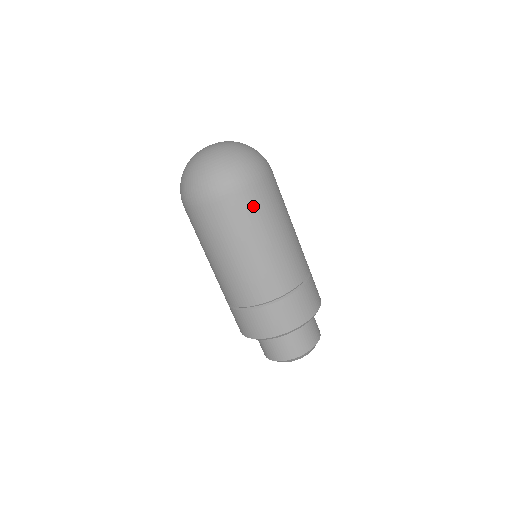
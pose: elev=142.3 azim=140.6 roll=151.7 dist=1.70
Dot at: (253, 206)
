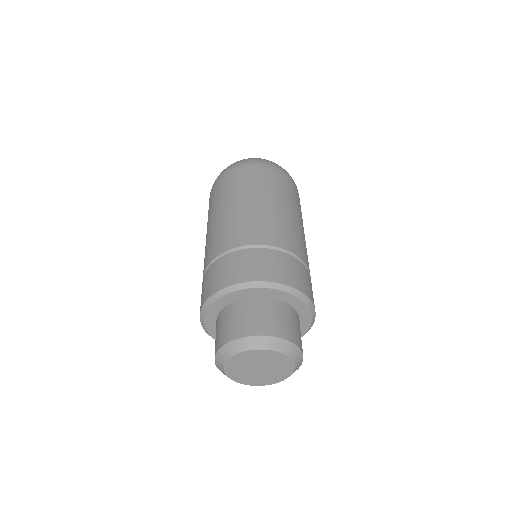
Dot at: (239, 179)
